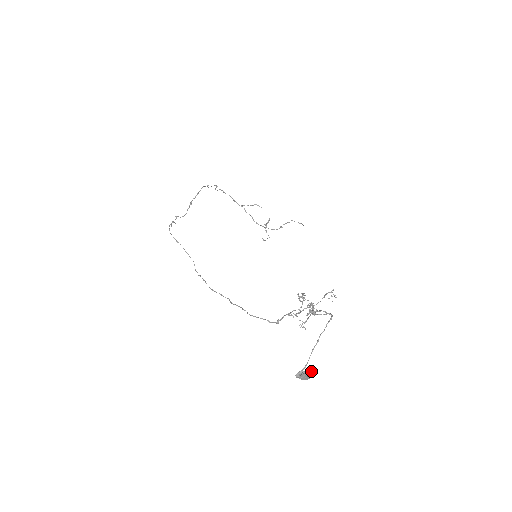
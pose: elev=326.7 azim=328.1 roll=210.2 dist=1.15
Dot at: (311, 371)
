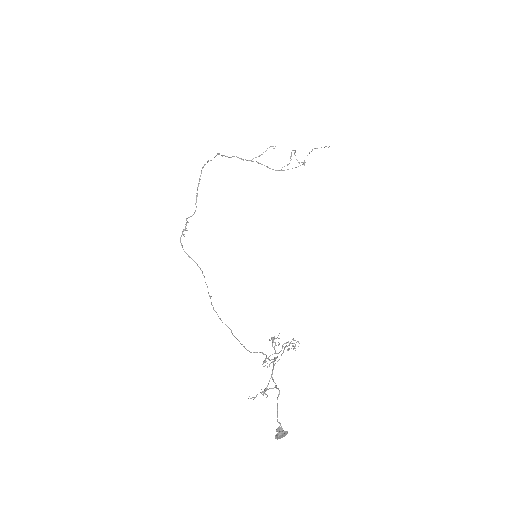
Dot at: (282, 433)
